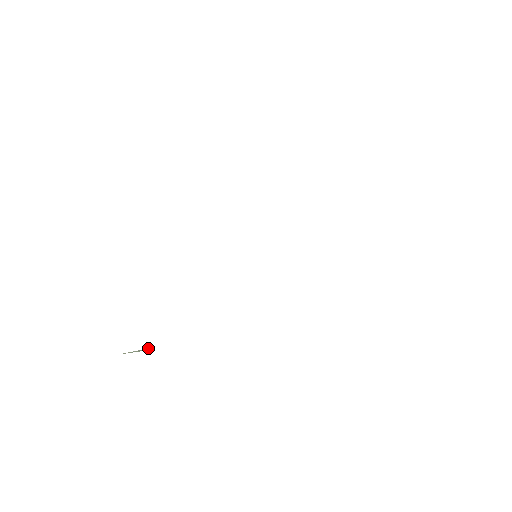
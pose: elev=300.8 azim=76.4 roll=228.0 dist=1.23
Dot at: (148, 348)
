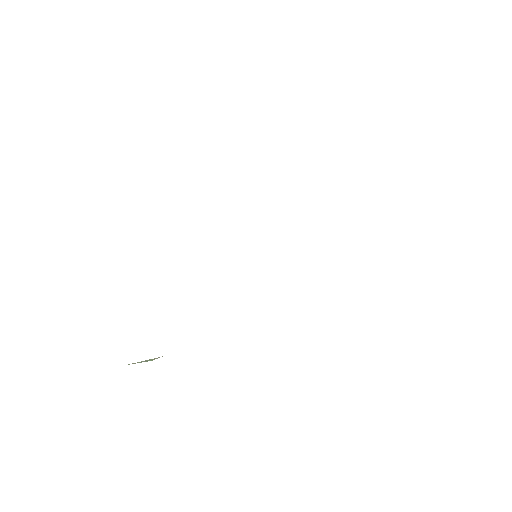
Dot at: (155, 358)
